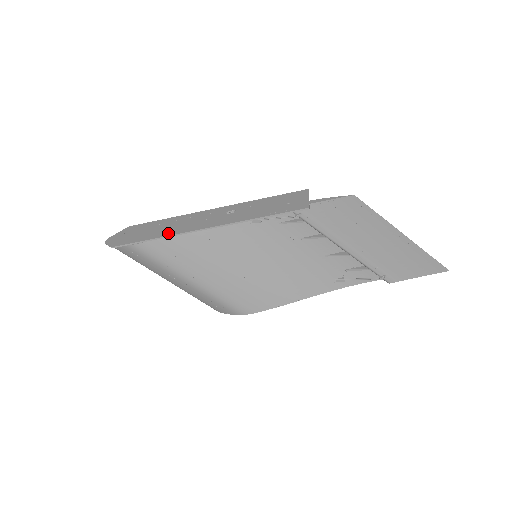
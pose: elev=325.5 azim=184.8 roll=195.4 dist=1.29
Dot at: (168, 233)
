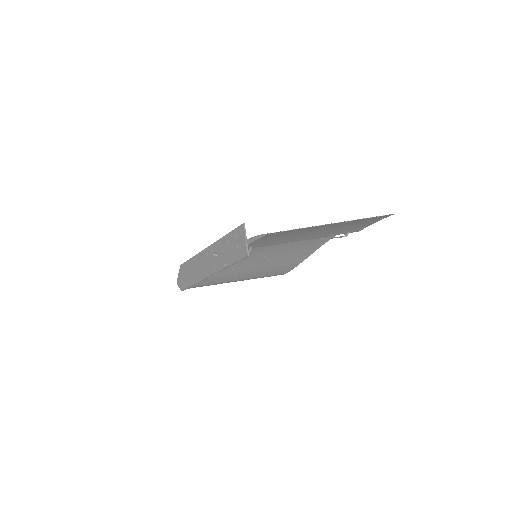
Dot at: (197, 279)
